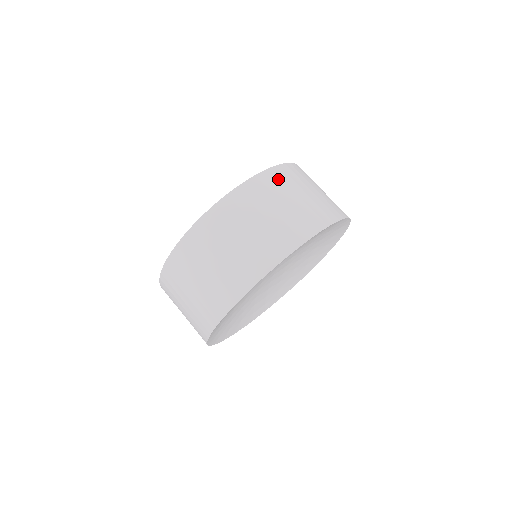
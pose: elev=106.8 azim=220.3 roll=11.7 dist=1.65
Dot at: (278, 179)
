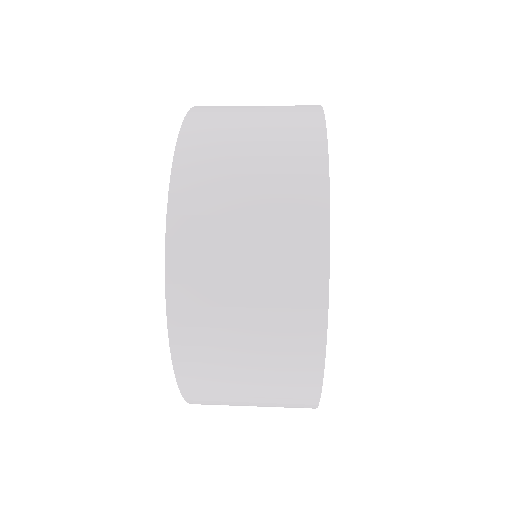
Dot at: occluded
